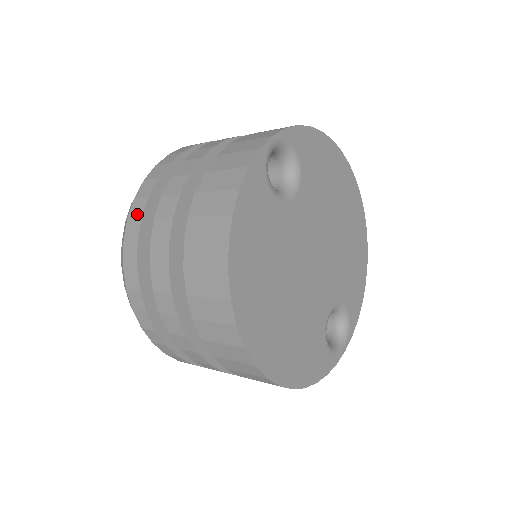
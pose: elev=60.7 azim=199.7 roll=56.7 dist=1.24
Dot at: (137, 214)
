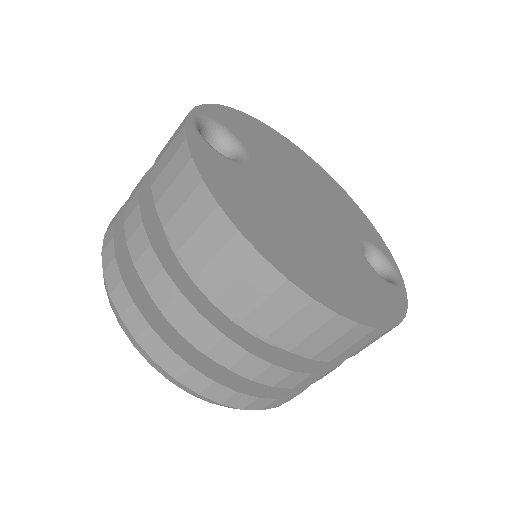
Dot at: (115, 280)
